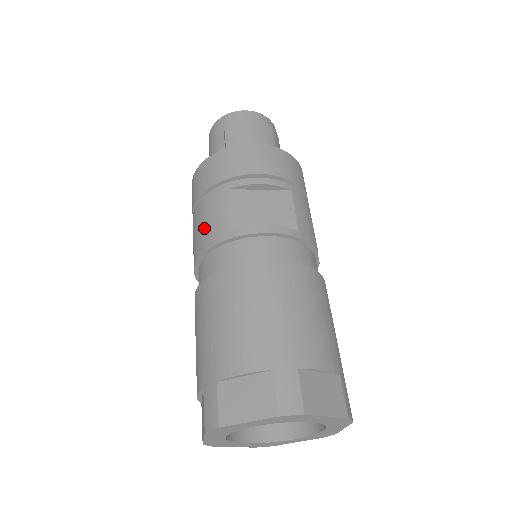
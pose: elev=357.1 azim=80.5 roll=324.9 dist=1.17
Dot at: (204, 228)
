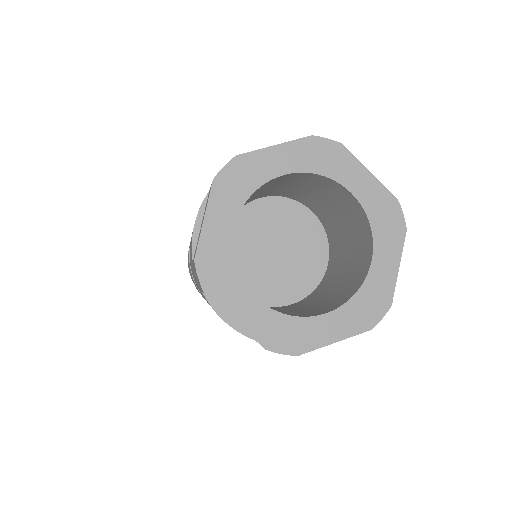
Dot at: occluded
